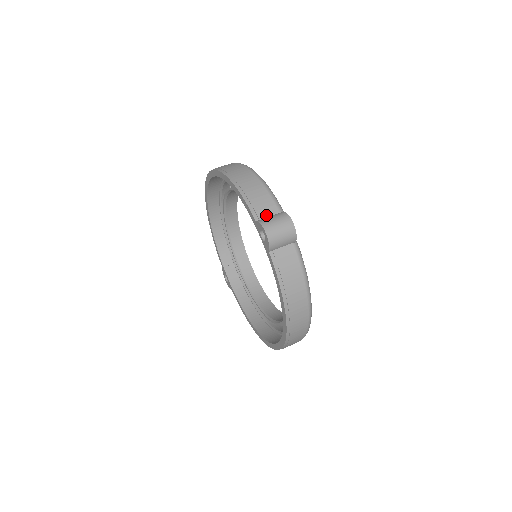
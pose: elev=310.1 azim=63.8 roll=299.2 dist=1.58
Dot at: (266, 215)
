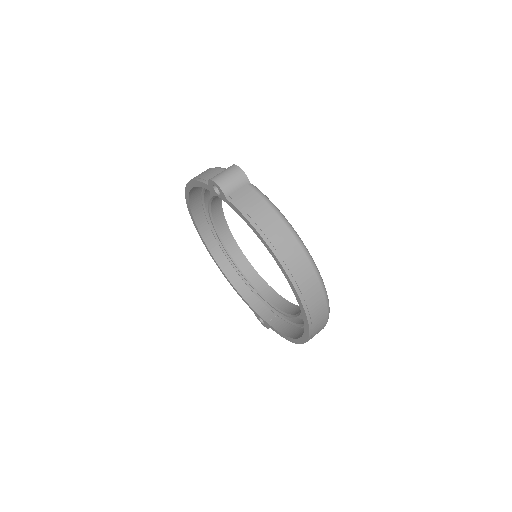
Dot at: occluded
